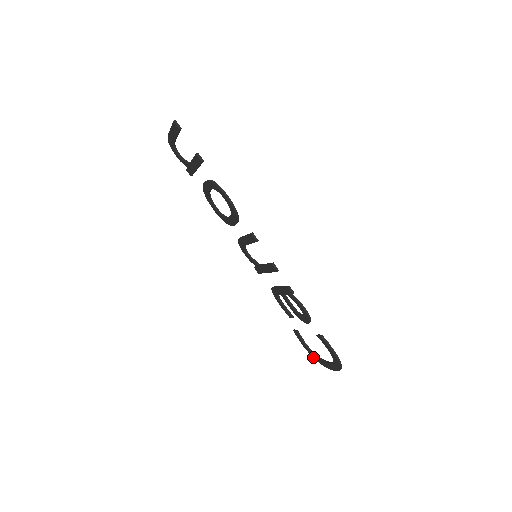
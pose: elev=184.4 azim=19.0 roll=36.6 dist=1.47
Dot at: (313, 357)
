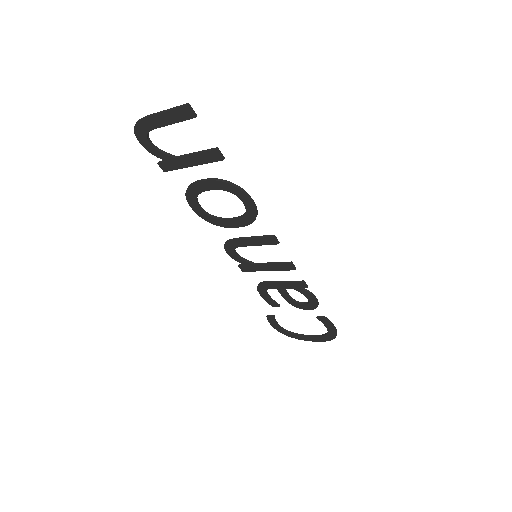
Dot at: (284, 334)
